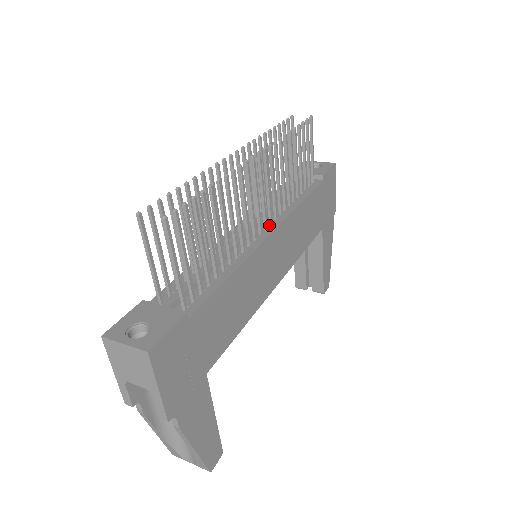
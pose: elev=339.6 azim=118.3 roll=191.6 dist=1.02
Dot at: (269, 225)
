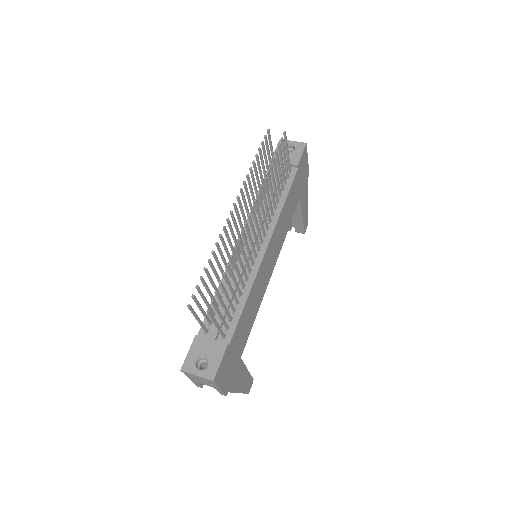
Dot at: (263, 238)
